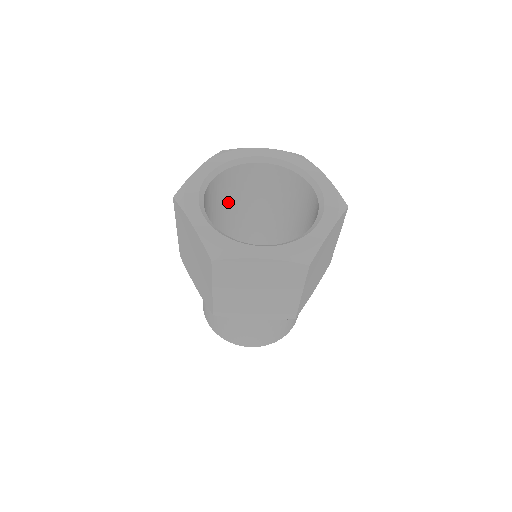
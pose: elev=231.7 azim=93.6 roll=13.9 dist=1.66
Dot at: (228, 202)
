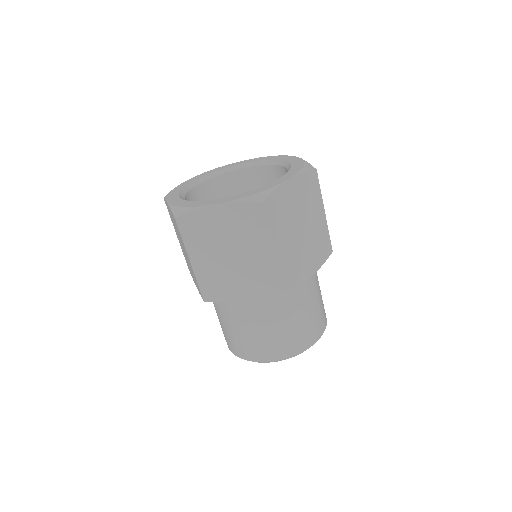
Dot at: occluded
